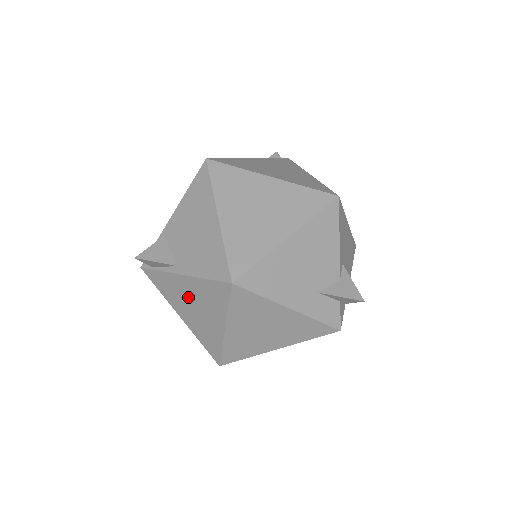
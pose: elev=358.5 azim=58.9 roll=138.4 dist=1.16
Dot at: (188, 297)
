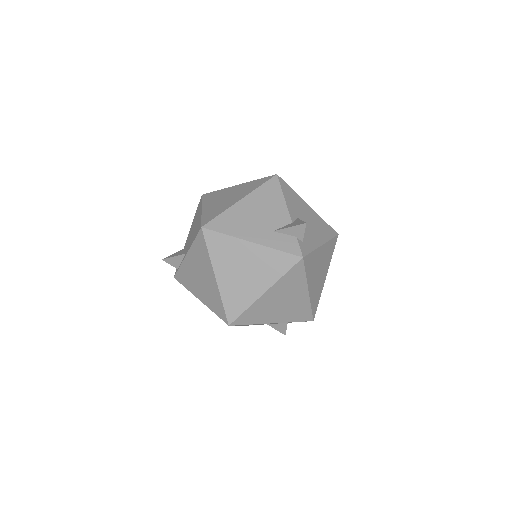
Dot at: (195, 272)
